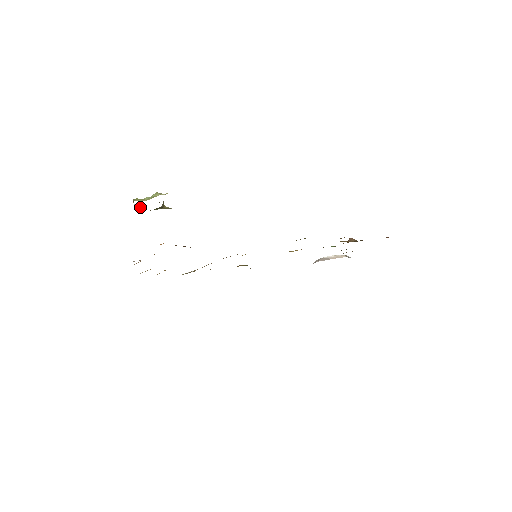
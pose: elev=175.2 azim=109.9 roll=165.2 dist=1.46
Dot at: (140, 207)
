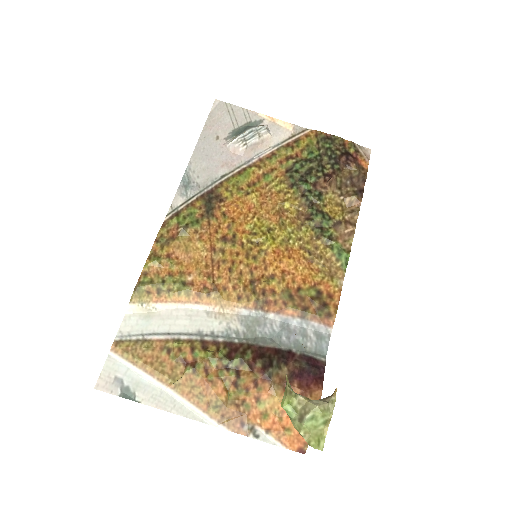
Dot at: (309, 437)
